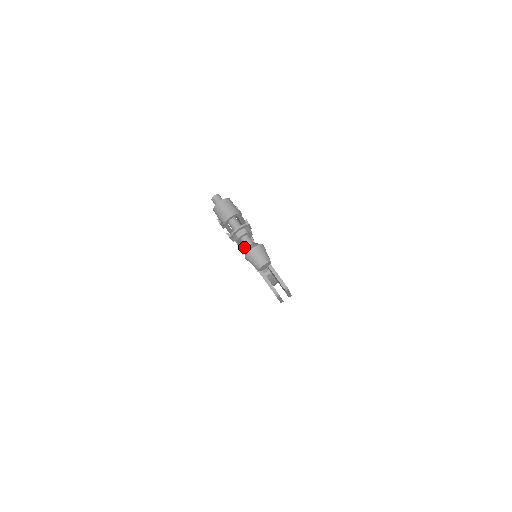
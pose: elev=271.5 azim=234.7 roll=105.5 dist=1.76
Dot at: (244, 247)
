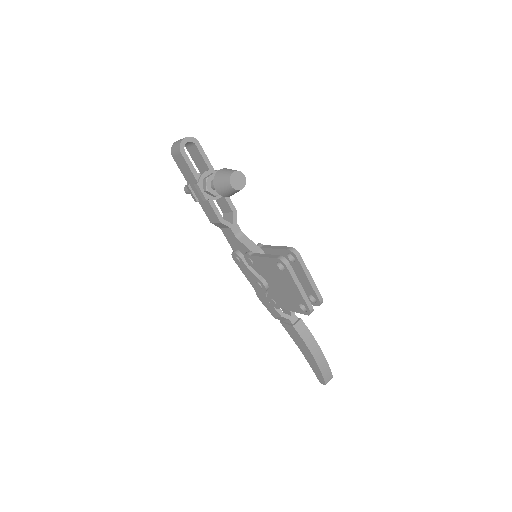
Dot at: (240, 253)
